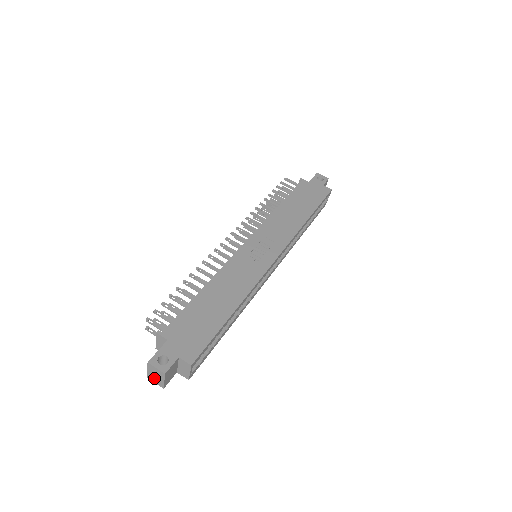
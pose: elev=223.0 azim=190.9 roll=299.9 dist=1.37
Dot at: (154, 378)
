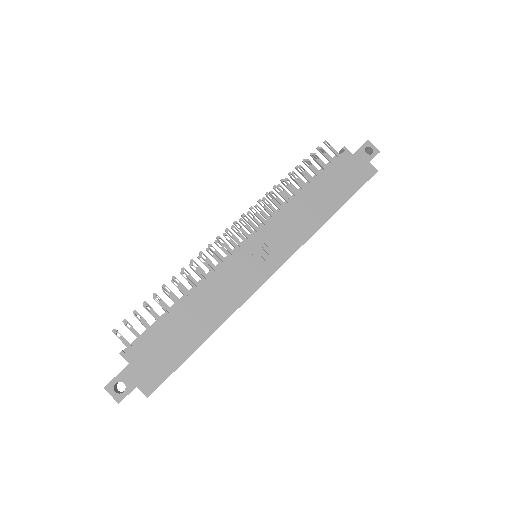
Dot at: occluded
